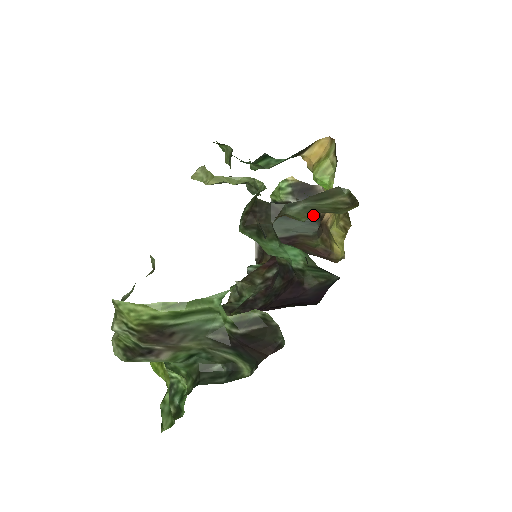
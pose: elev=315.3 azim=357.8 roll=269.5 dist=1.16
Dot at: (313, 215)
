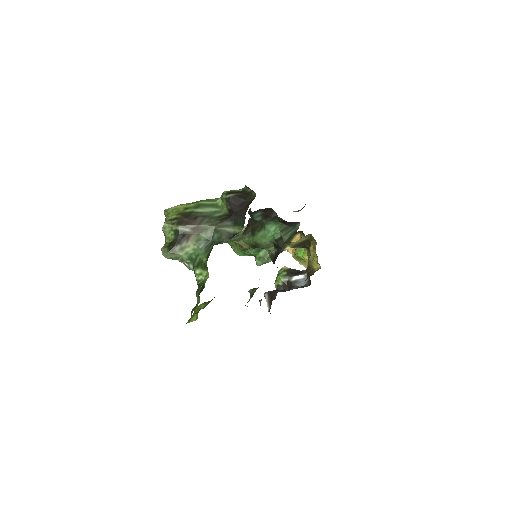
Dot at: occluded
